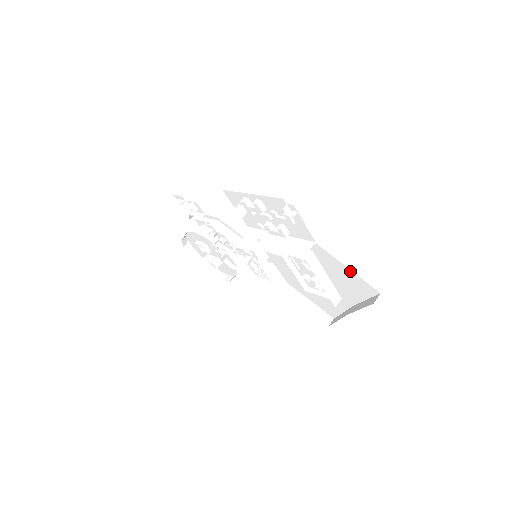
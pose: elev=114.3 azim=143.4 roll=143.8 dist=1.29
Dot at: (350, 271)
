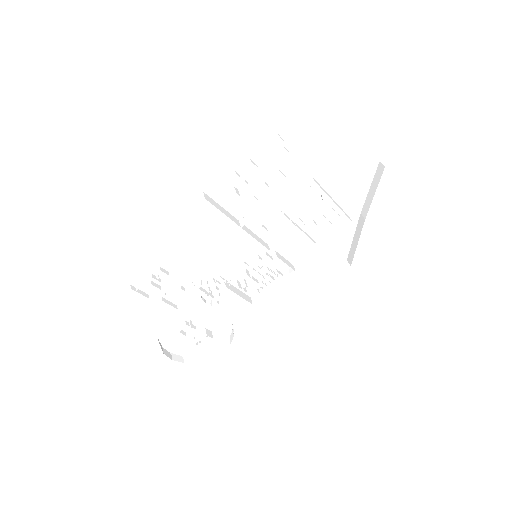
Dot at: (349, 163)
